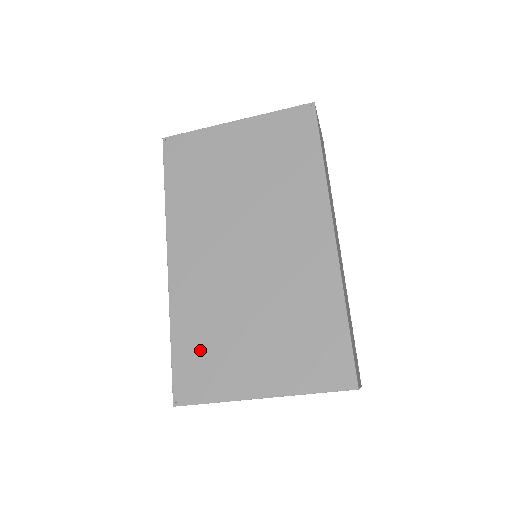
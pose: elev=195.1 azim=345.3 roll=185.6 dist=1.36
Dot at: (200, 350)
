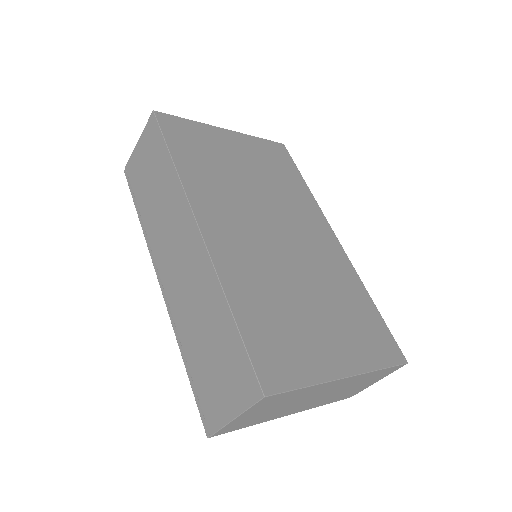
Dot at: (271, 327)
